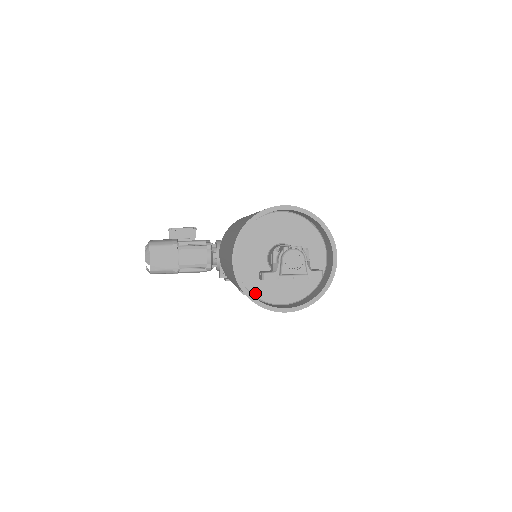
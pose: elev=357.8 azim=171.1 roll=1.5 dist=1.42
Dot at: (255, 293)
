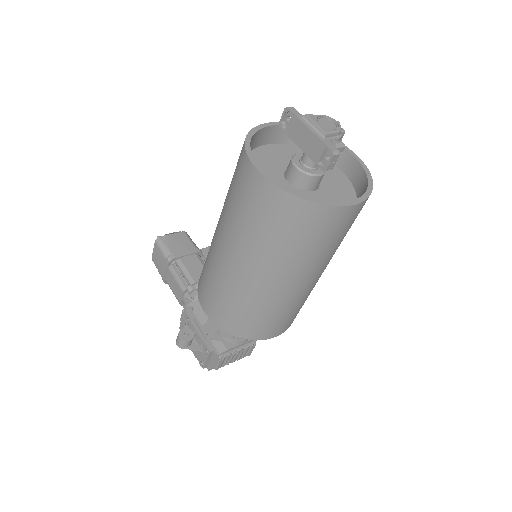
Dot at: occluded
